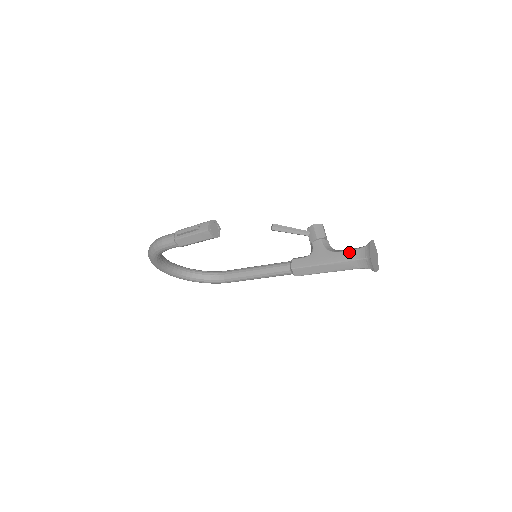
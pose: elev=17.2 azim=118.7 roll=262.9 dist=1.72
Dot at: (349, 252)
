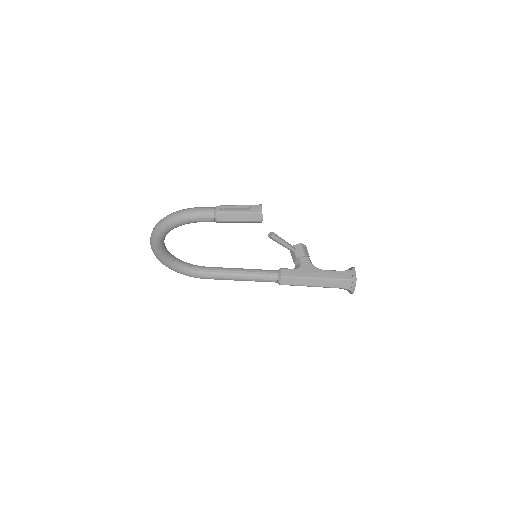
Dot at: (335, 272)
